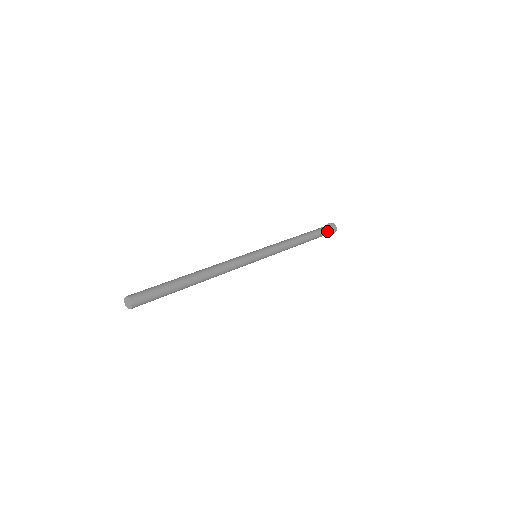
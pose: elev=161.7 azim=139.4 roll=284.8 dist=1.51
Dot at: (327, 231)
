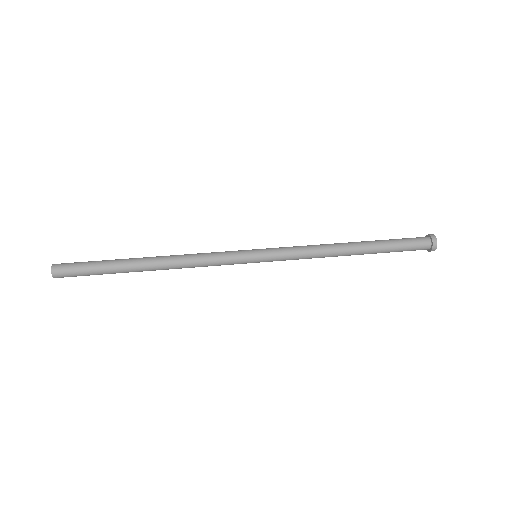
Dot at: (413, 242)
